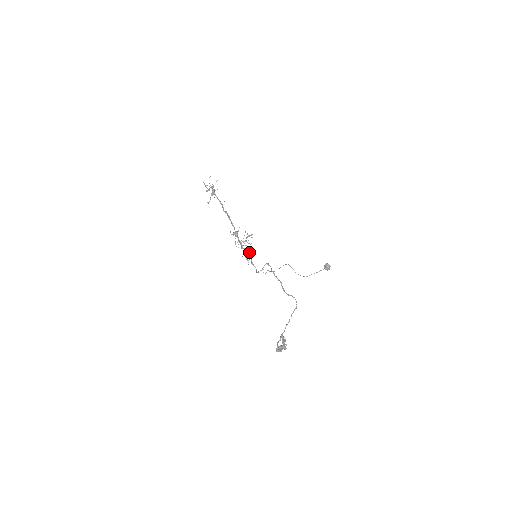
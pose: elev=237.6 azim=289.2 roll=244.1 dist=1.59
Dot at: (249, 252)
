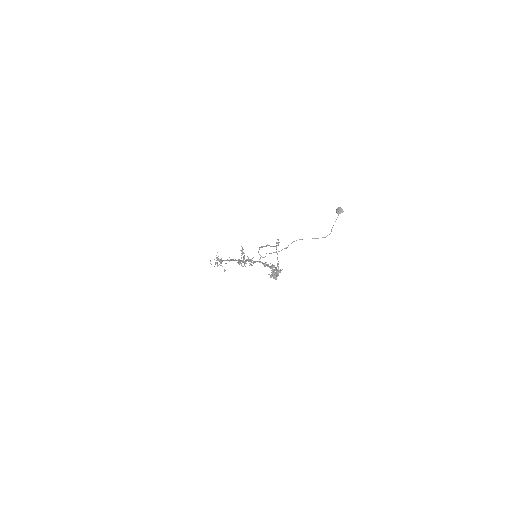
Dot at: (248, 259)
